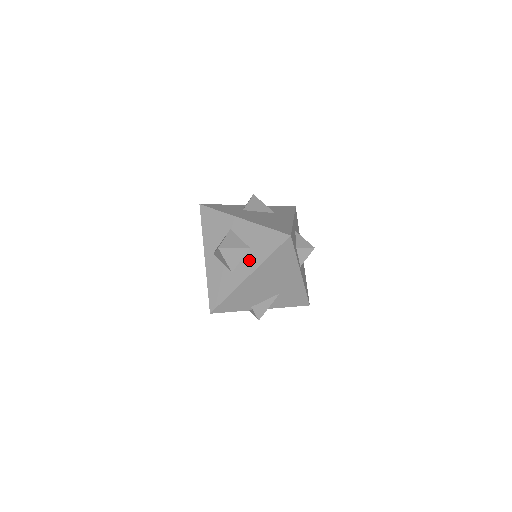
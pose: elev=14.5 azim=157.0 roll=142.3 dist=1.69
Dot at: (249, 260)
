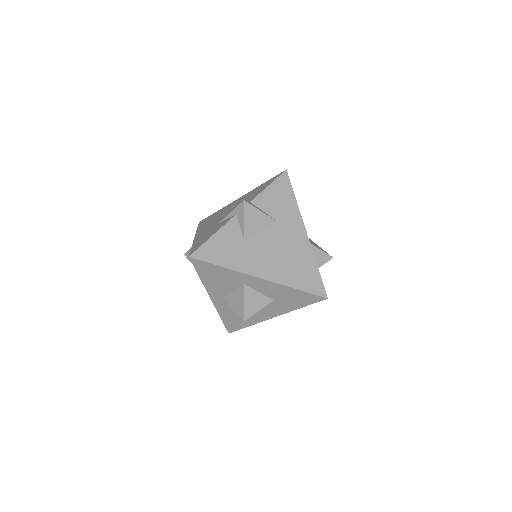
Dot at: (274, 308)
